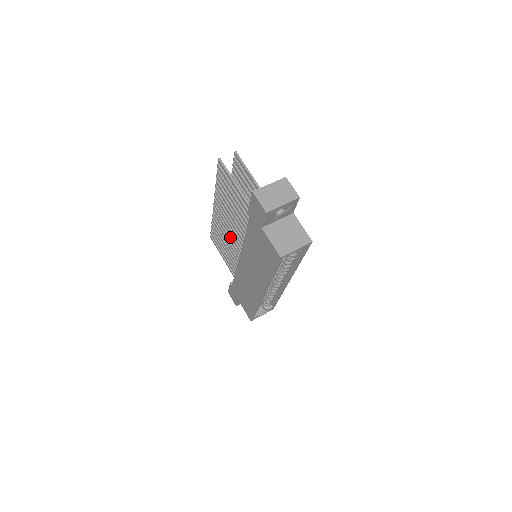
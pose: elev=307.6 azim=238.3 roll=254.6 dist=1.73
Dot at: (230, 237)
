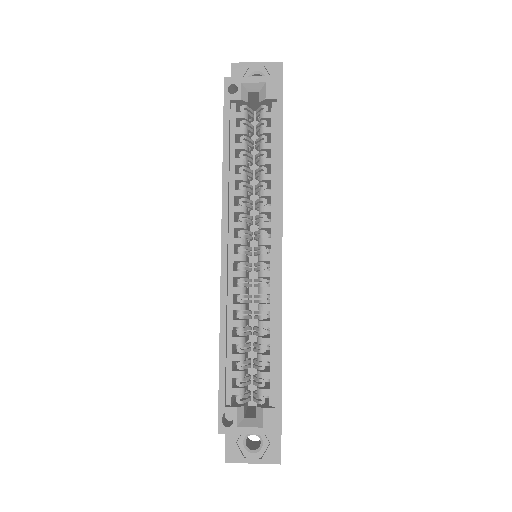
Dot at: occluded
